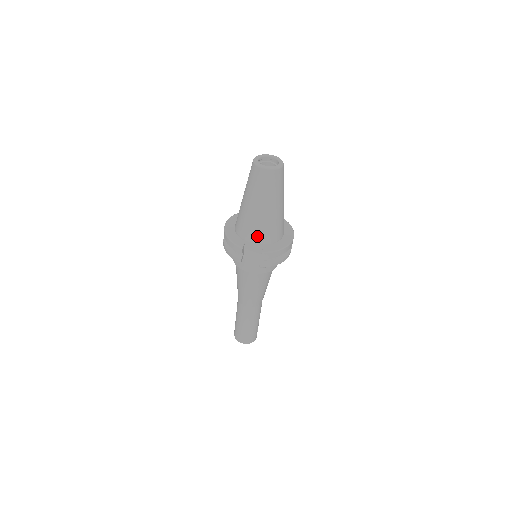
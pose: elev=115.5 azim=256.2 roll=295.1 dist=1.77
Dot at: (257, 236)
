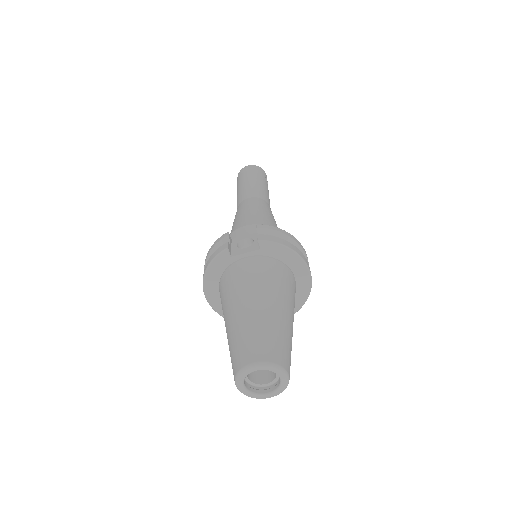
Dot at: occluded
